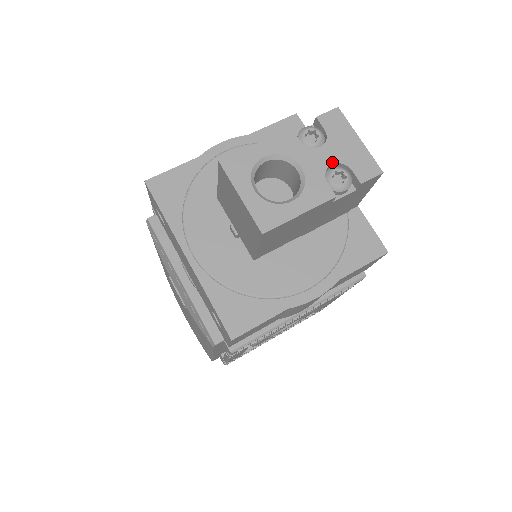
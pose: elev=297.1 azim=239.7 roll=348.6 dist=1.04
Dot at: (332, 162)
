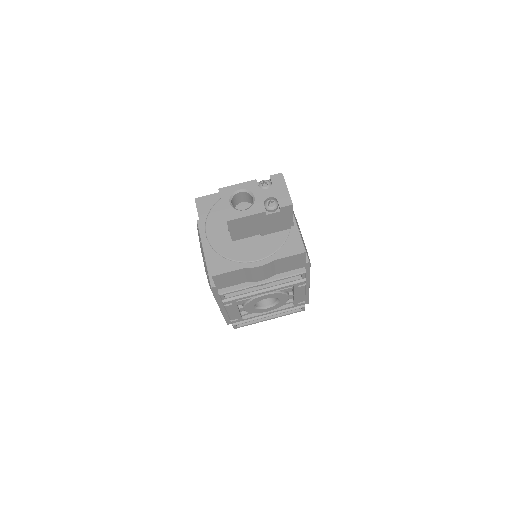
Dot at: (270, 196)
